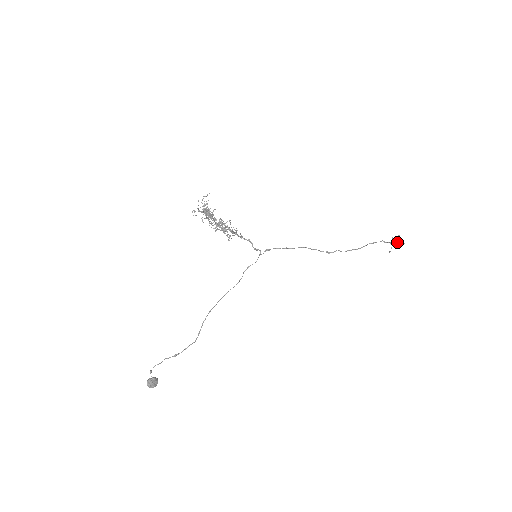
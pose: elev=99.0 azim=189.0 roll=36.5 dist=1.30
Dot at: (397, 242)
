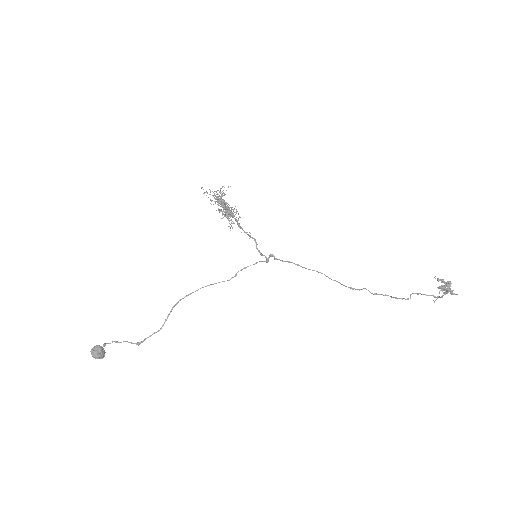
Dot at: (443, 286)
